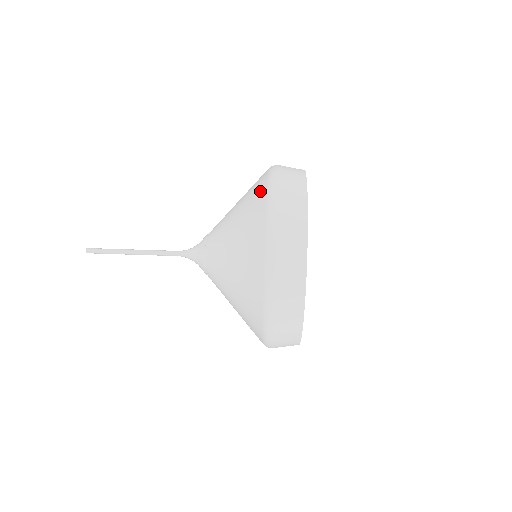
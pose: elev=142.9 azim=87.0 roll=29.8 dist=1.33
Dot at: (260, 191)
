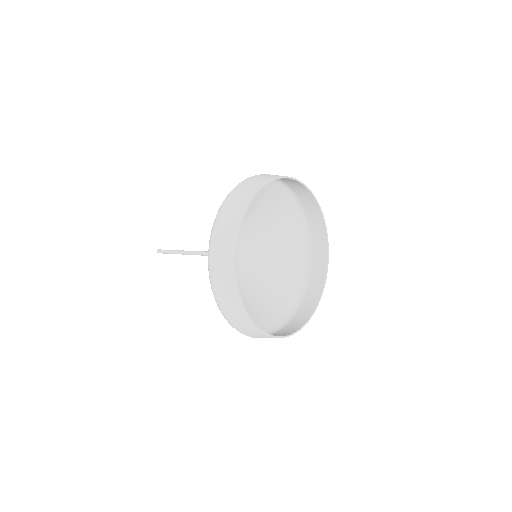
Dot at: occluded
